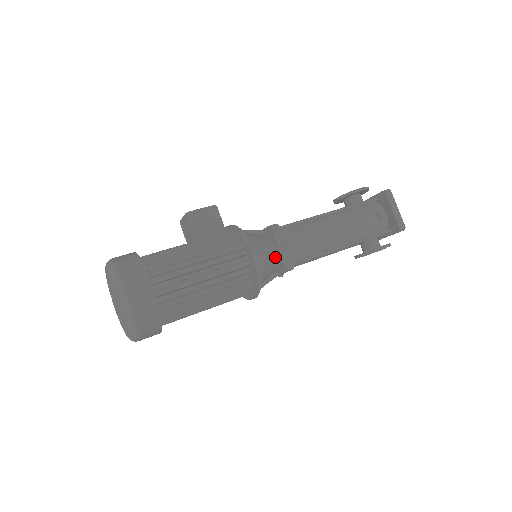
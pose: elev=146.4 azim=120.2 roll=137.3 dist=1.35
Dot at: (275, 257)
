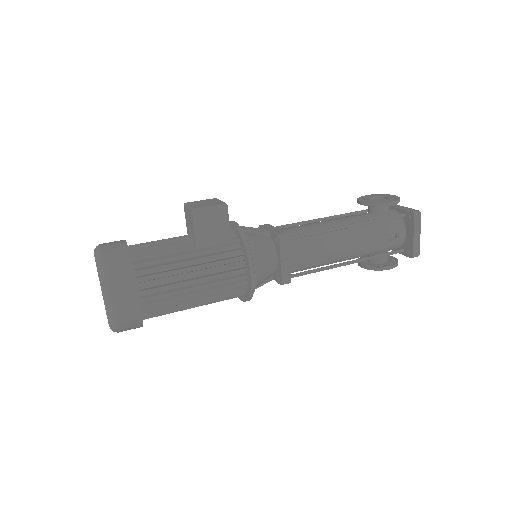
Dot at: (274, 268)
